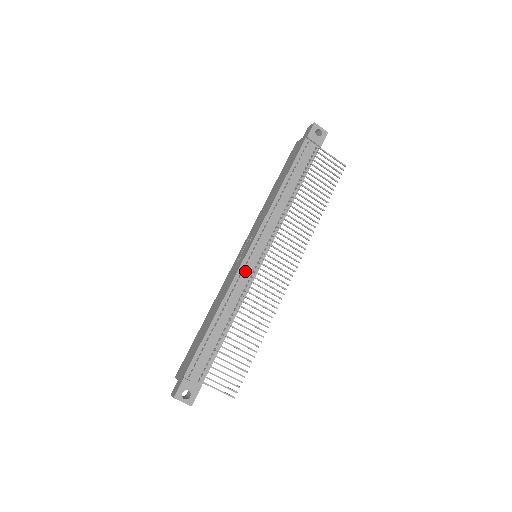
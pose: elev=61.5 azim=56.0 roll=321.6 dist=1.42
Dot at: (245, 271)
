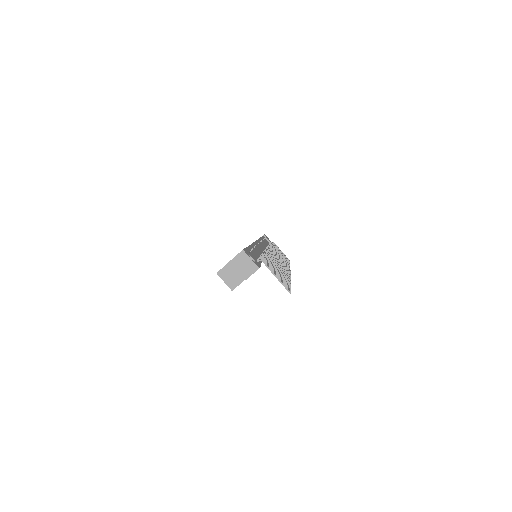
Dot at: occluded
